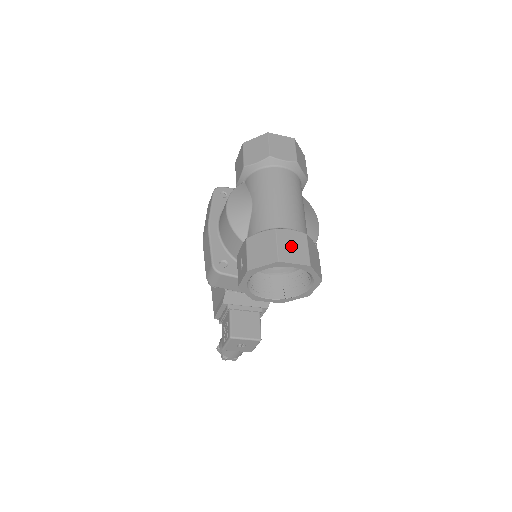
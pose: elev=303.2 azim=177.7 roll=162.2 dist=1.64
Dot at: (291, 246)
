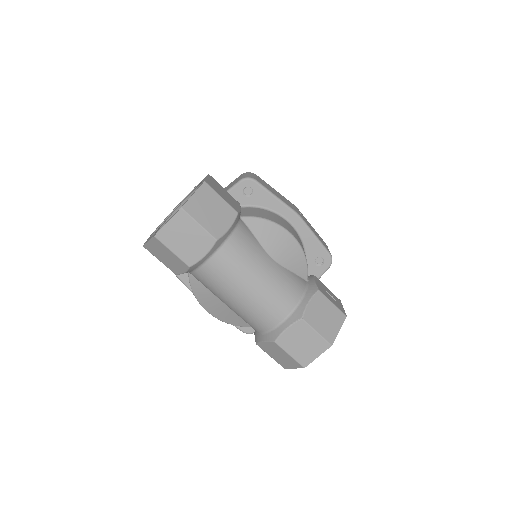
Dot at: (301, 345)
